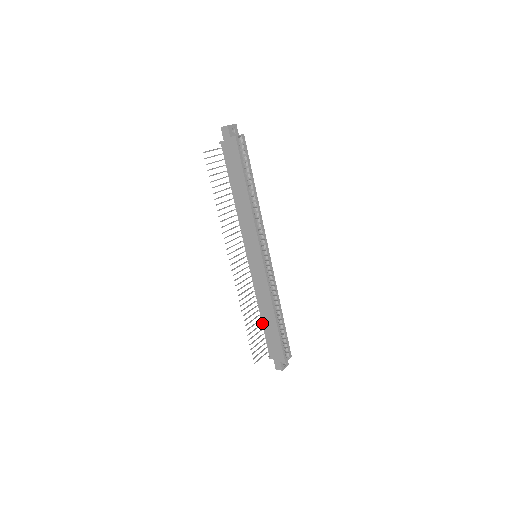
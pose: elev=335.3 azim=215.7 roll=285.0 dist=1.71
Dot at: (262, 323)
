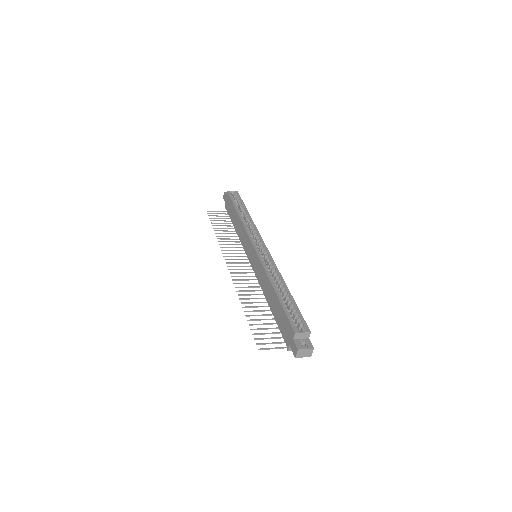
Dot at: (272, 313)
